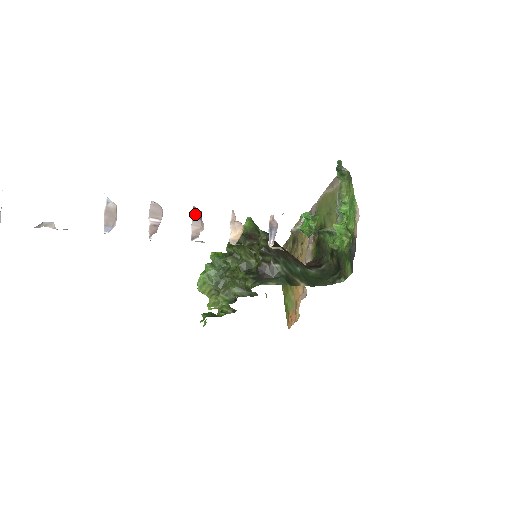
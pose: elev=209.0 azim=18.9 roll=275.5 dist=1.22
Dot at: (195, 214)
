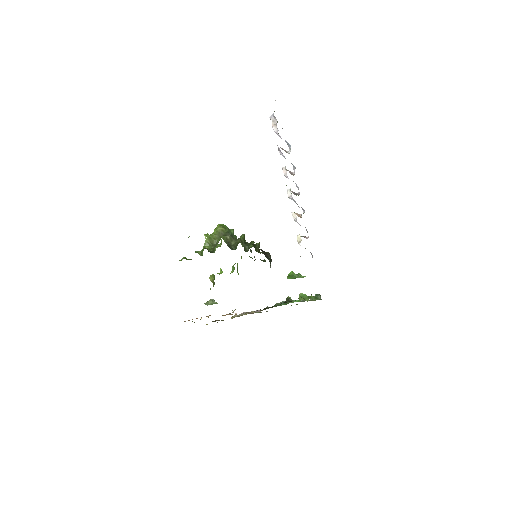
Dot at: (295, 193)
